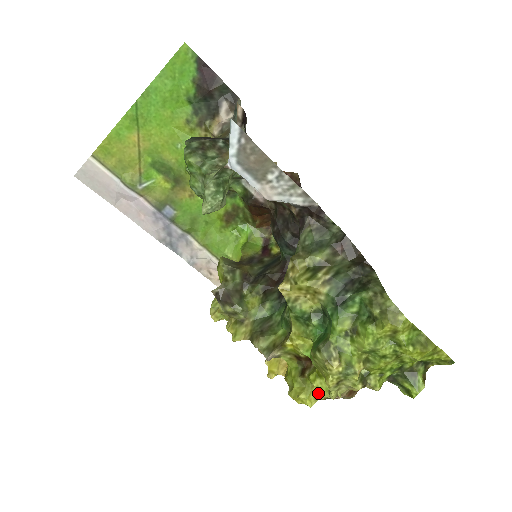
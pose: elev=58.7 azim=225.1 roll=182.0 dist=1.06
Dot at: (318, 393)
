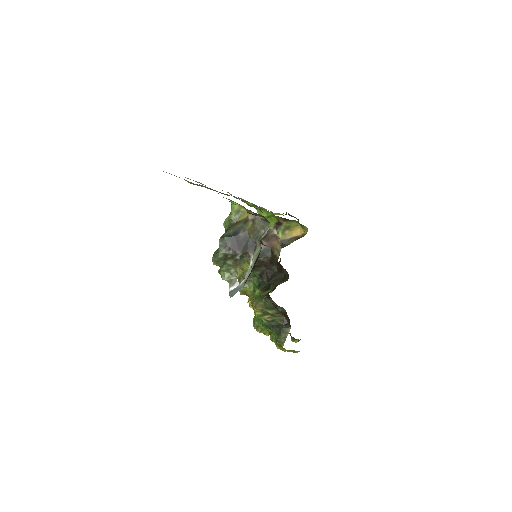
Dot at: occluded
